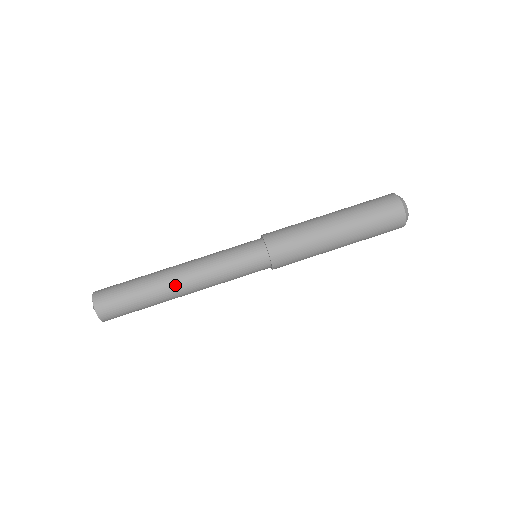
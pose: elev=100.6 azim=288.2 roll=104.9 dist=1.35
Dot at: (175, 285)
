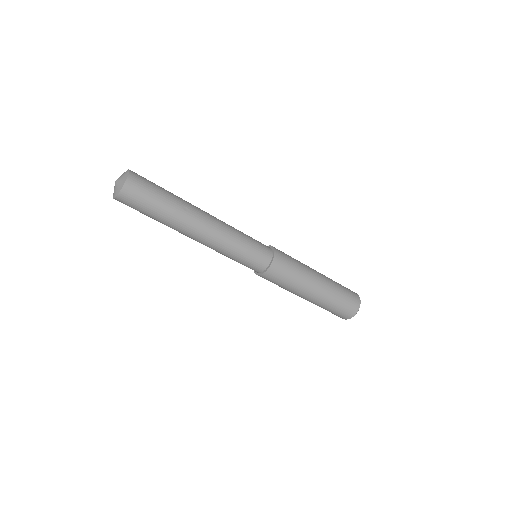
Dot at: (187, 235)
